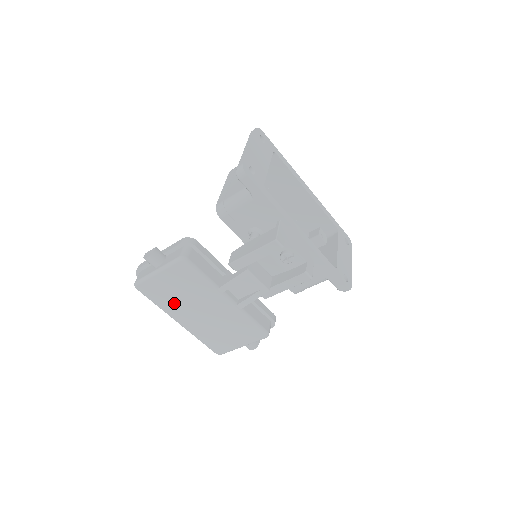
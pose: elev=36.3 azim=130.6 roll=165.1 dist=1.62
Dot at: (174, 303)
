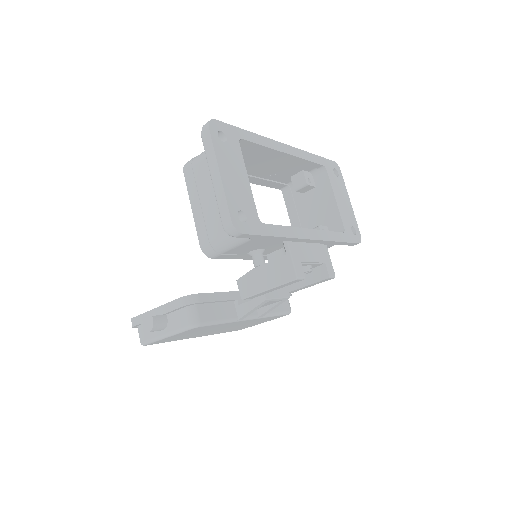
Dot at: (190, 336)
